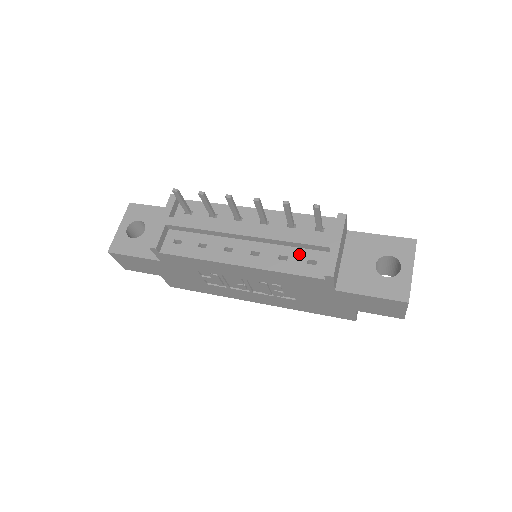
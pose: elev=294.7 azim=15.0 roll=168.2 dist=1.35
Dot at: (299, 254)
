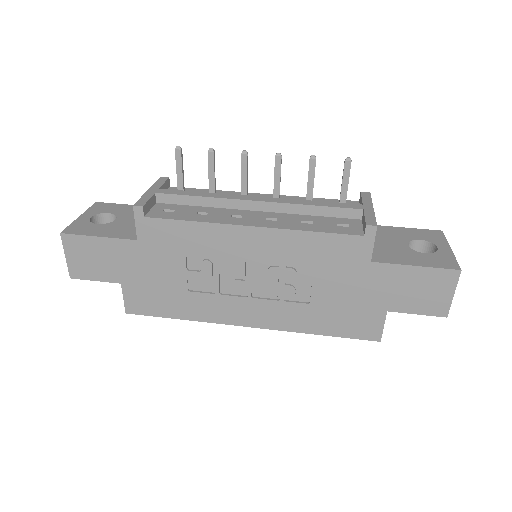
Dot at: (325, 220)
